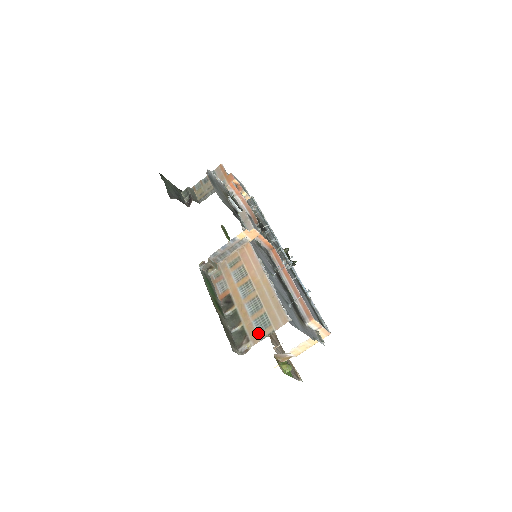
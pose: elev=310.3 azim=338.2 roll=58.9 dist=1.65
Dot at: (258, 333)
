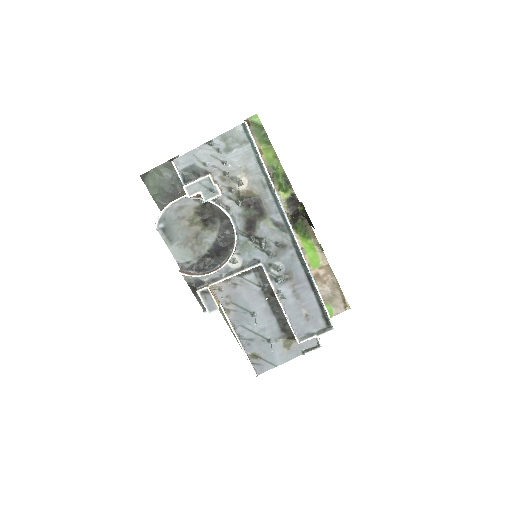
Dot at: occluded
